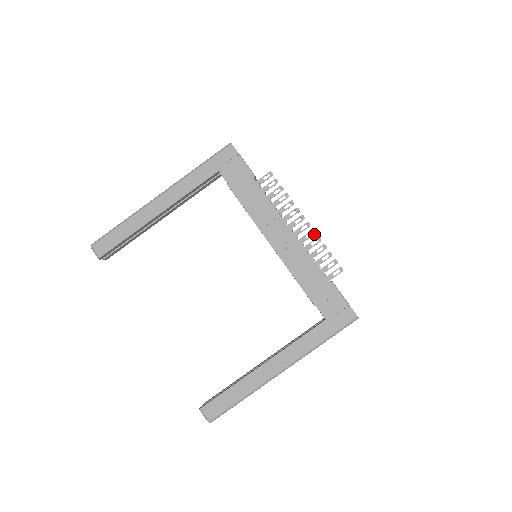
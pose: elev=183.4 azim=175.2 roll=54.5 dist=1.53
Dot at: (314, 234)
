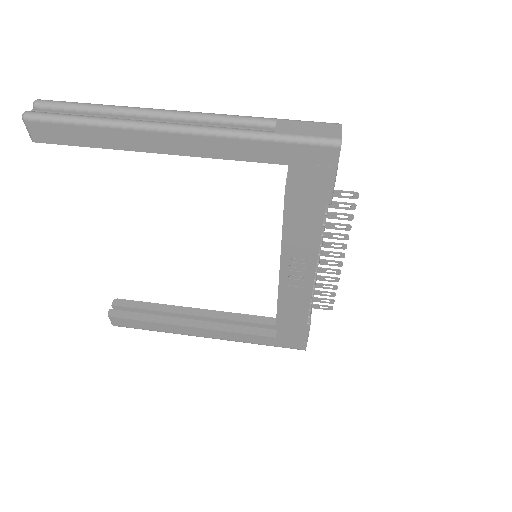
Dot at: (337, 274)
